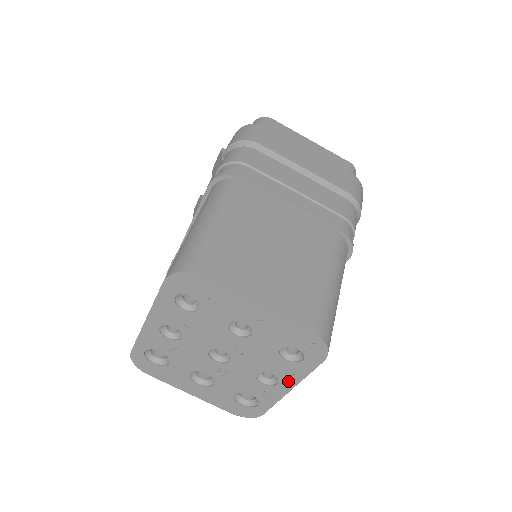
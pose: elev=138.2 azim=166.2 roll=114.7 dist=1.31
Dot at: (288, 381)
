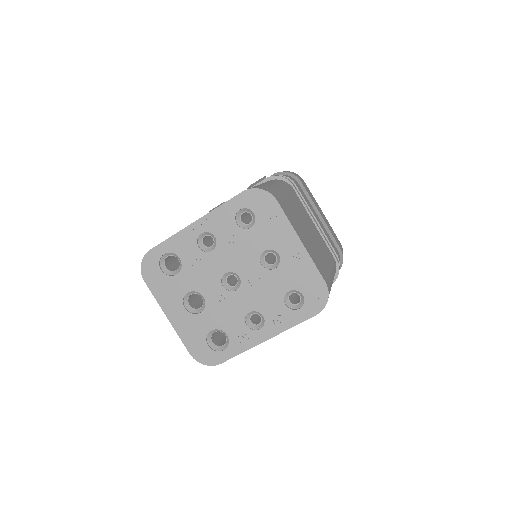
Dot at: (272, 328)
